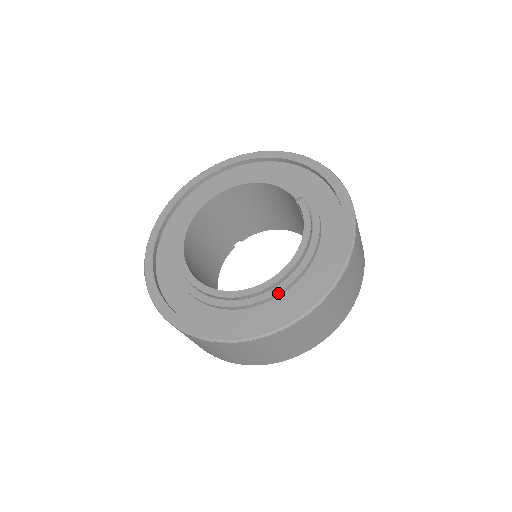
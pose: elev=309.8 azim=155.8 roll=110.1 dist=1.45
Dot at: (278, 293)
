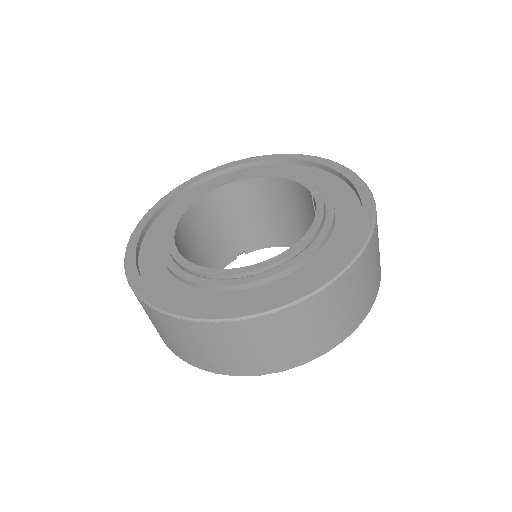
Dot at: (269, 277)
